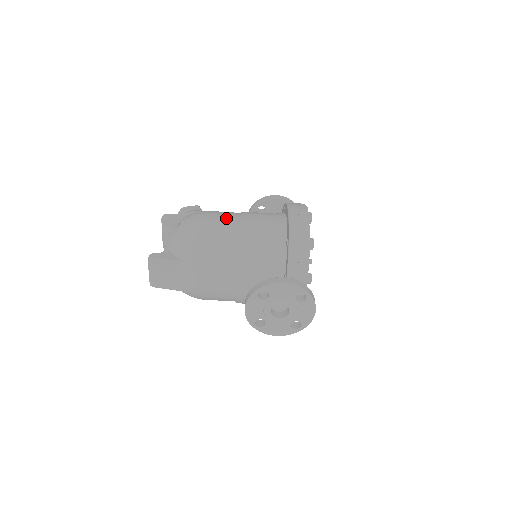
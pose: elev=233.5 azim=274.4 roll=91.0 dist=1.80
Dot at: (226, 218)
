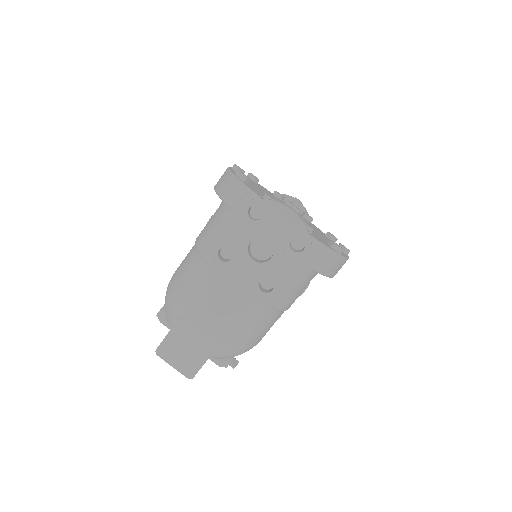
Dot at: occluded
